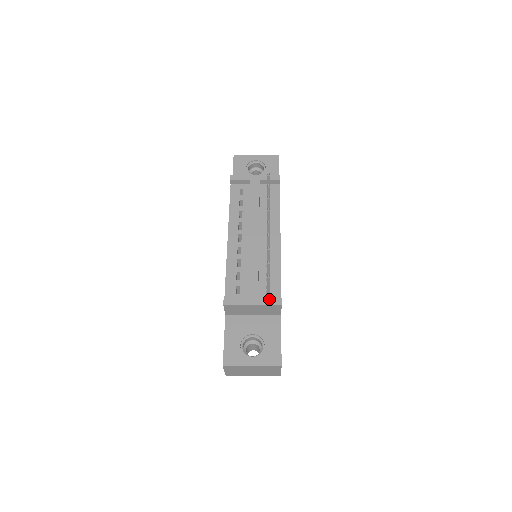
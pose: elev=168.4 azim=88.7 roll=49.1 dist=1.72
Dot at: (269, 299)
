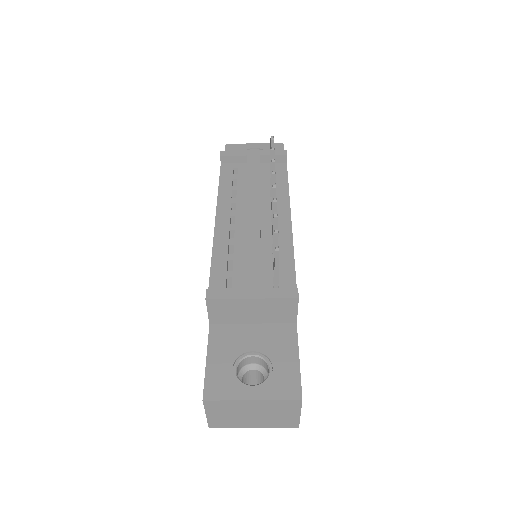
Dot at: (278, 290)
